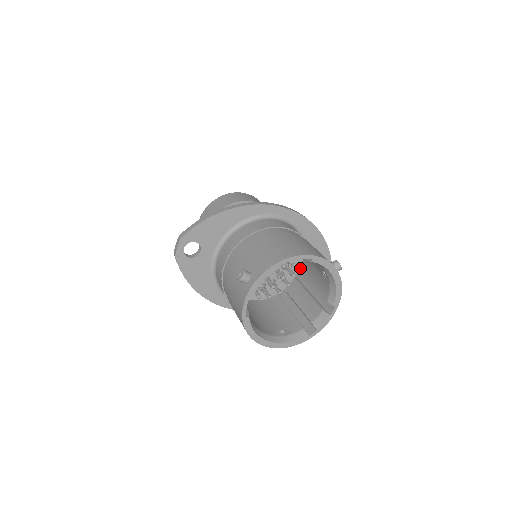
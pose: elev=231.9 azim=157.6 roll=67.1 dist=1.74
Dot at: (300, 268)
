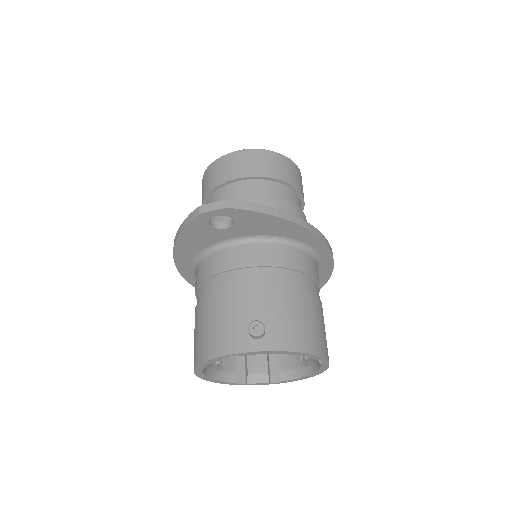
Dot at: occluded
